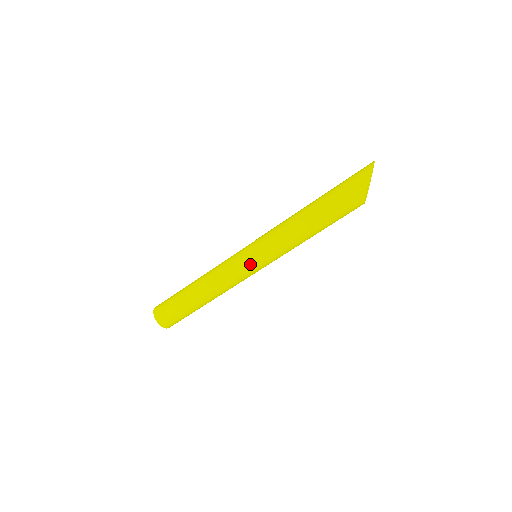
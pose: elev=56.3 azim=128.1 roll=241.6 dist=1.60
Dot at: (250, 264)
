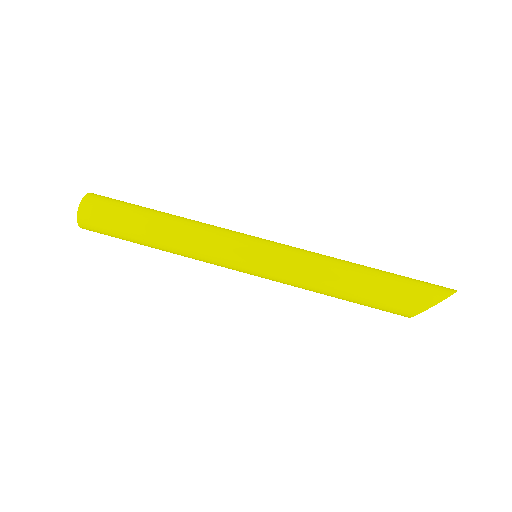
Dot at: (248, 255)
